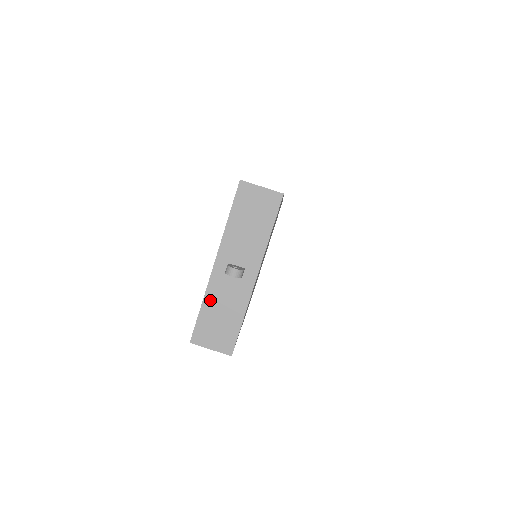
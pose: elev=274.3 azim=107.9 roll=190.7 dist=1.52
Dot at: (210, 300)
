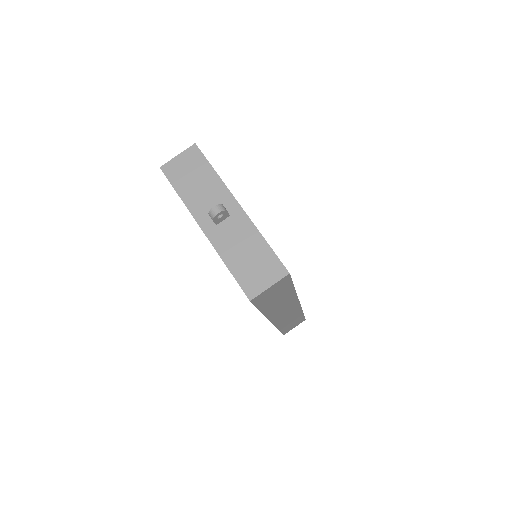
Dot at: (228, 256)
